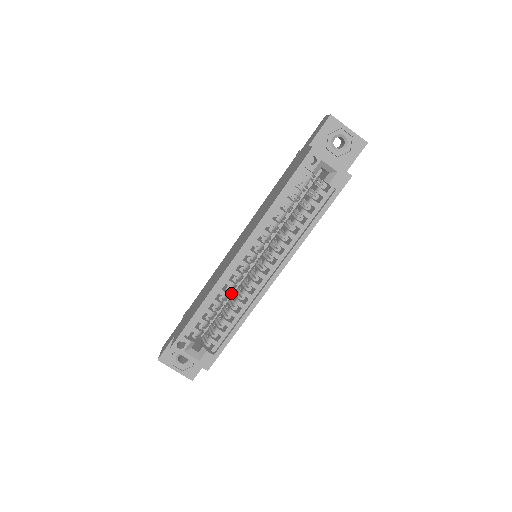
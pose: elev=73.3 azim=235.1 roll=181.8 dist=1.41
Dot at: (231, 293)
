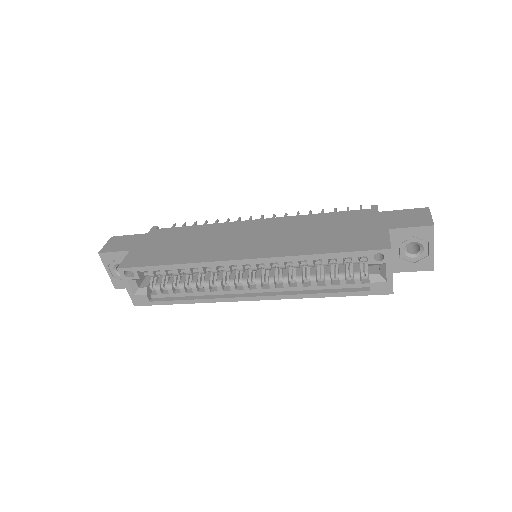
Dot at: occluded
